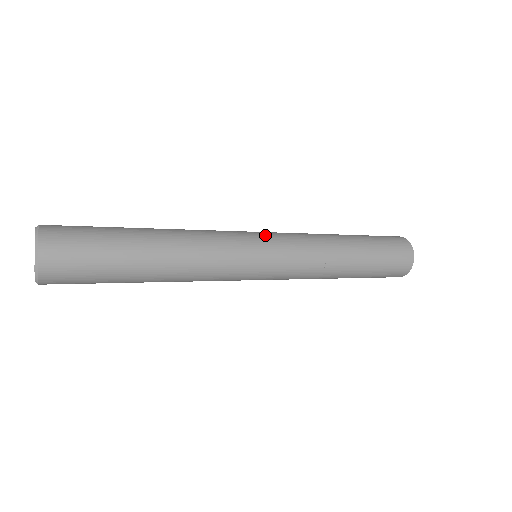
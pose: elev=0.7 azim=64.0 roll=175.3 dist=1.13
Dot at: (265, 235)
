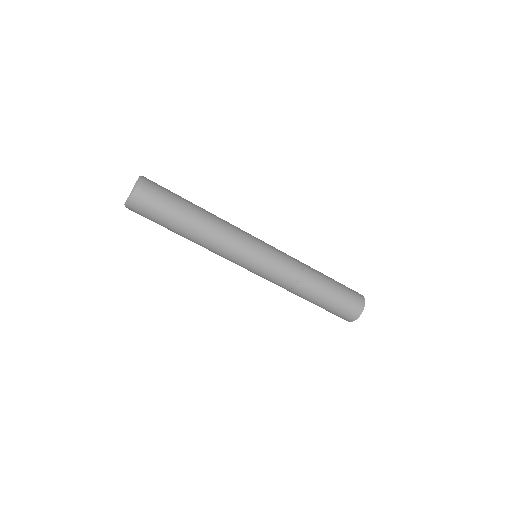
Dot at: occluded
